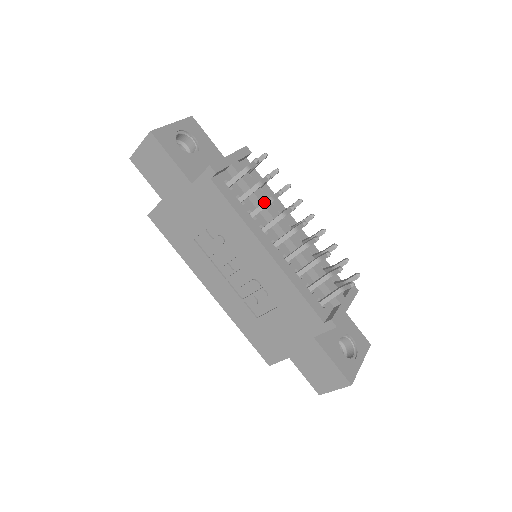
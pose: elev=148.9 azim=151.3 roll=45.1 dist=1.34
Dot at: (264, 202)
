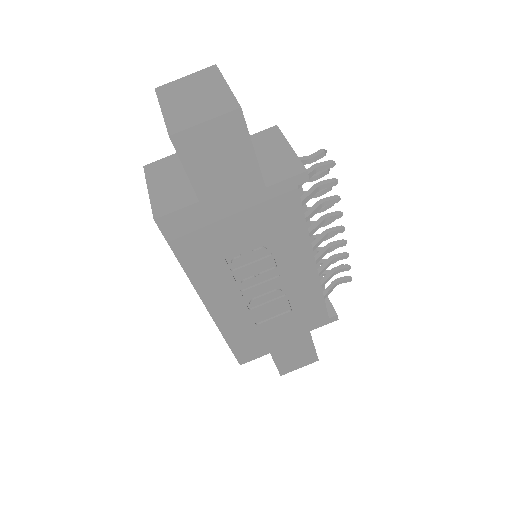
Dot at: (317, 207)
